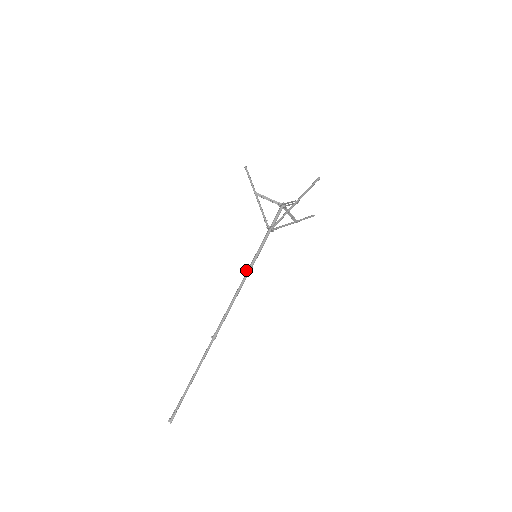
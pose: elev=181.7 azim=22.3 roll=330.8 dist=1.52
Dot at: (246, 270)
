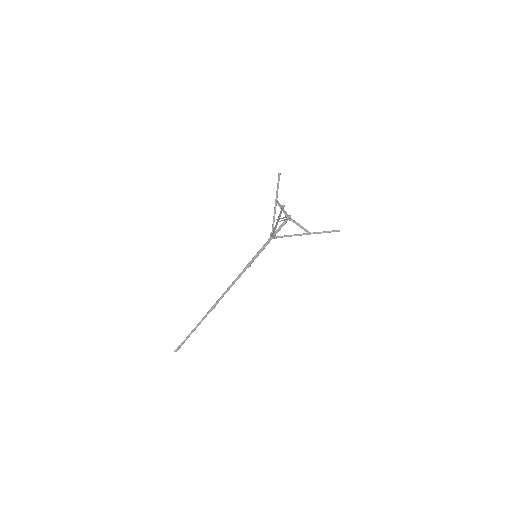
Dot at: occluded
